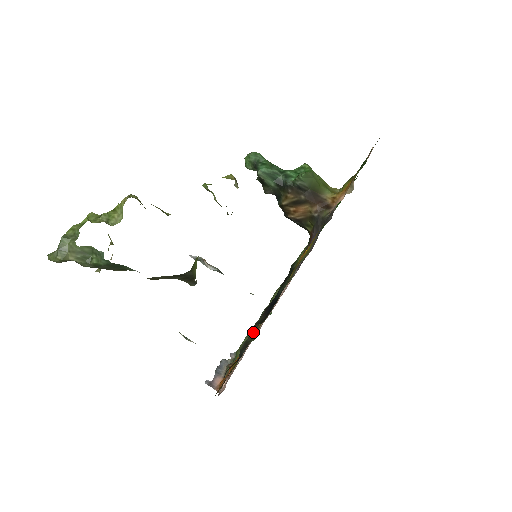
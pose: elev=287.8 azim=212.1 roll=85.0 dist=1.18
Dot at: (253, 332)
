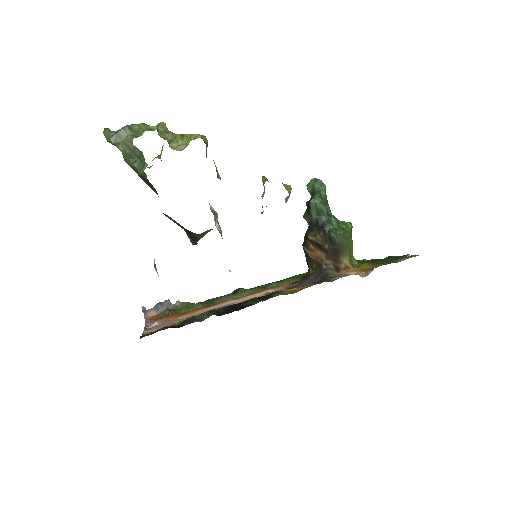
Dot at: (205, 315)
